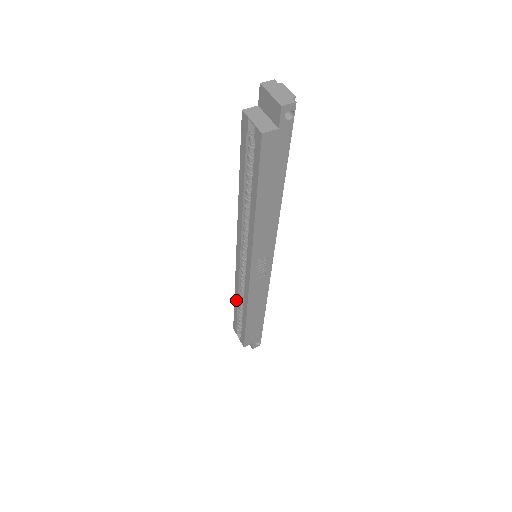
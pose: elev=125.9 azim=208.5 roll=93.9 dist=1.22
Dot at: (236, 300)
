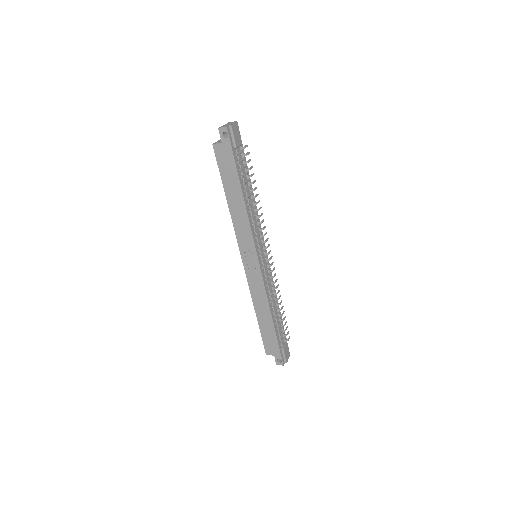
Dot at: occluded
